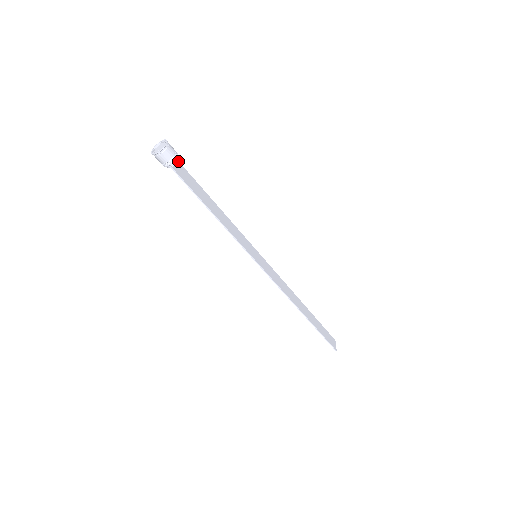
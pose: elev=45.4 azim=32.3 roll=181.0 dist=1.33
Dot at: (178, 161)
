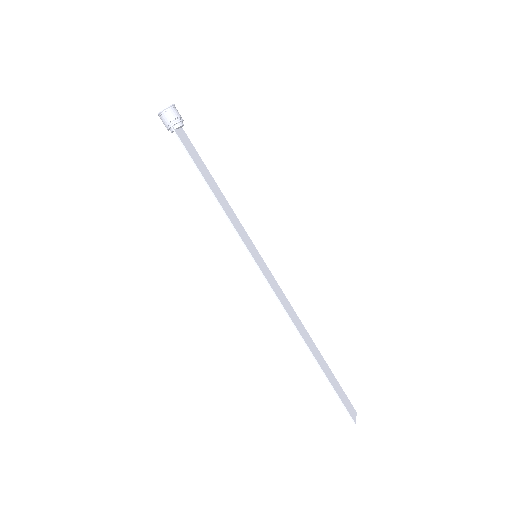
Dot at: occluded
